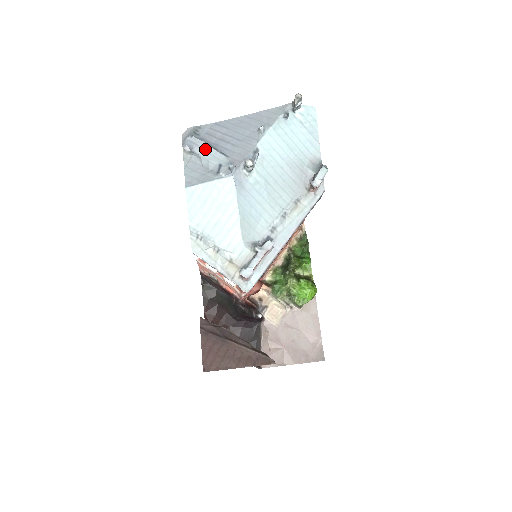
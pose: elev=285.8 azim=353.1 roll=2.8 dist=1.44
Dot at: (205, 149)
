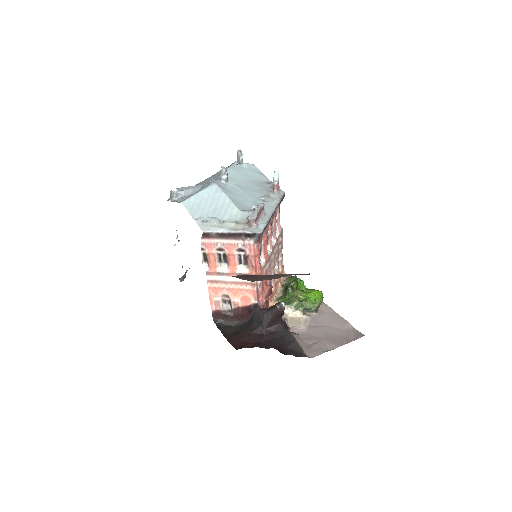
Dot at: (188, 188)
